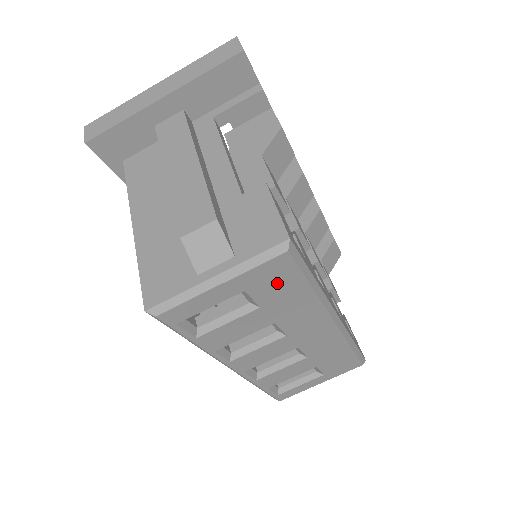
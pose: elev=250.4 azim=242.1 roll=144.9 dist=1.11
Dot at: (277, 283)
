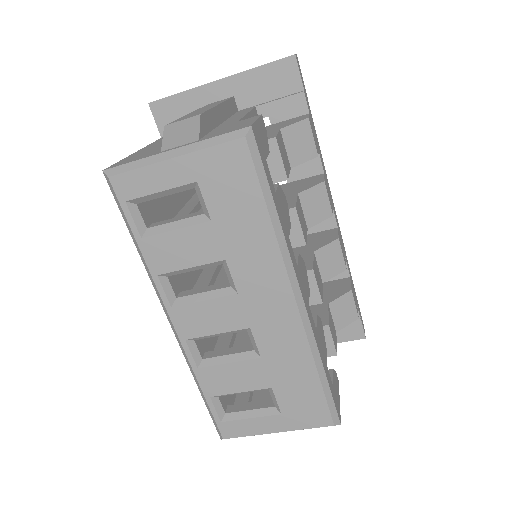
Dot at: (232, 186)
